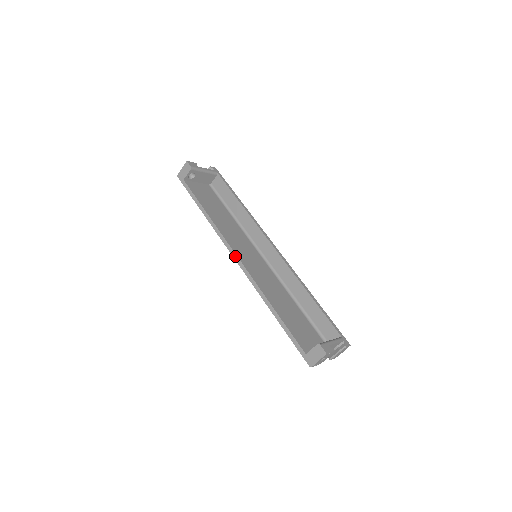
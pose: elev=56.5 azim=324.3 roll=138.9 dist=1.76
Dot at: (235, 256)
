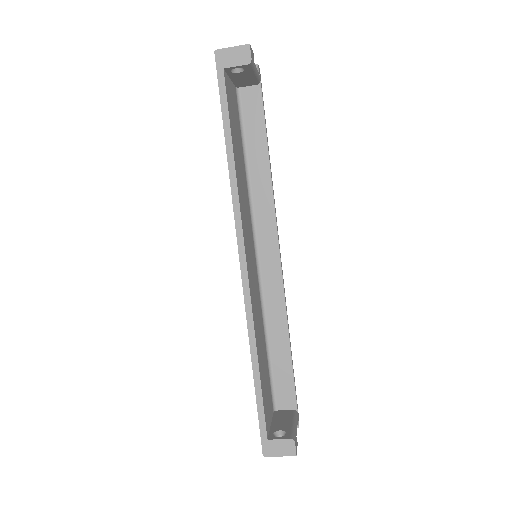
Dot at: (243, 255)
